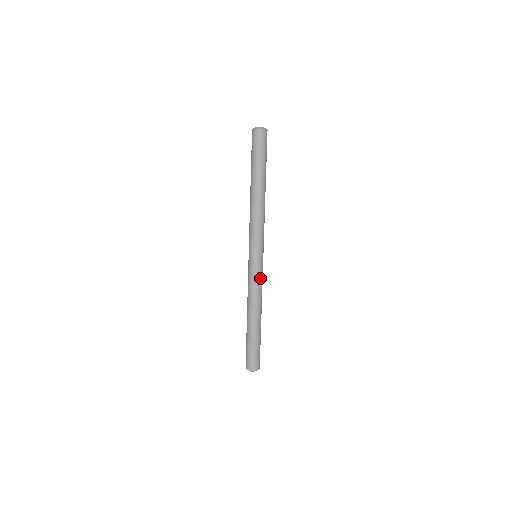
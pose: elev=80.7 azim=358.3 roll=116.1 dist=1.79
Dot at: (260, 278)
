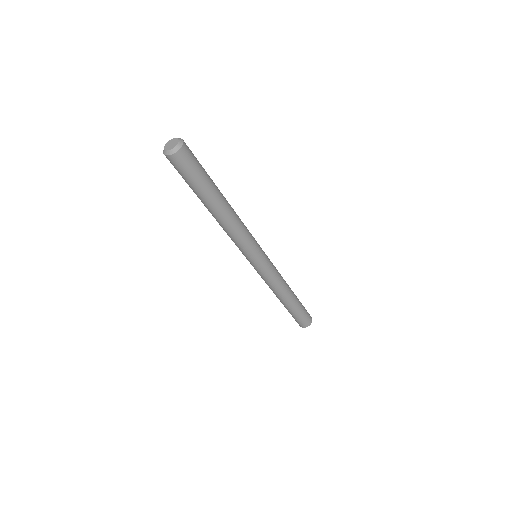
Dot at: (266, 277)
